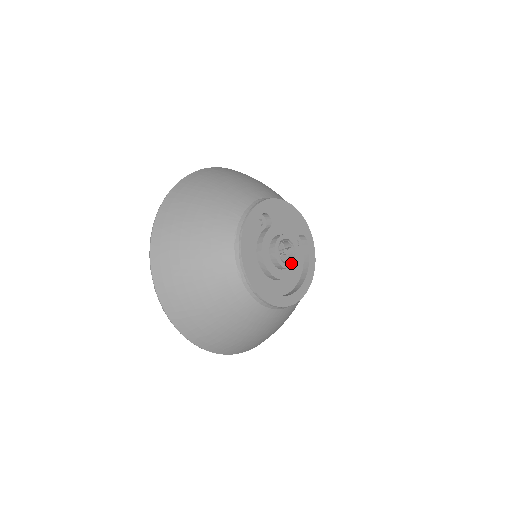
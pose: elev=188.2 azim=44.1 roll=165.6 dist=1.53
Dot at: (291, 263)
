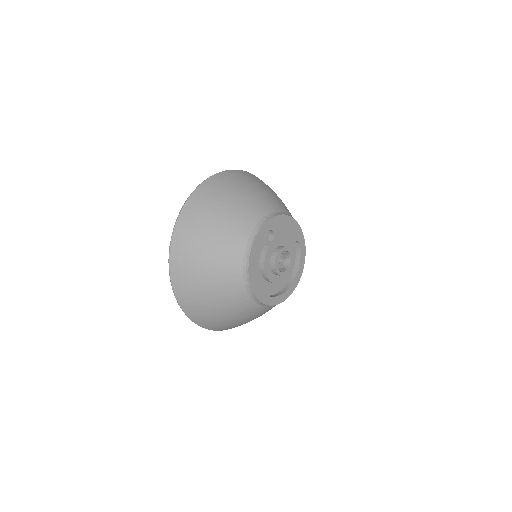
Dot at: (286, 270)
